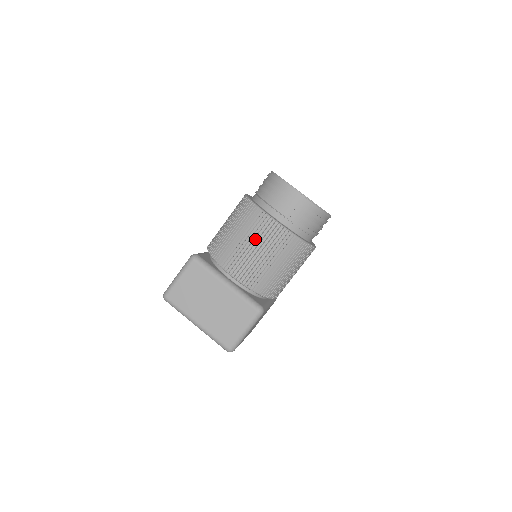
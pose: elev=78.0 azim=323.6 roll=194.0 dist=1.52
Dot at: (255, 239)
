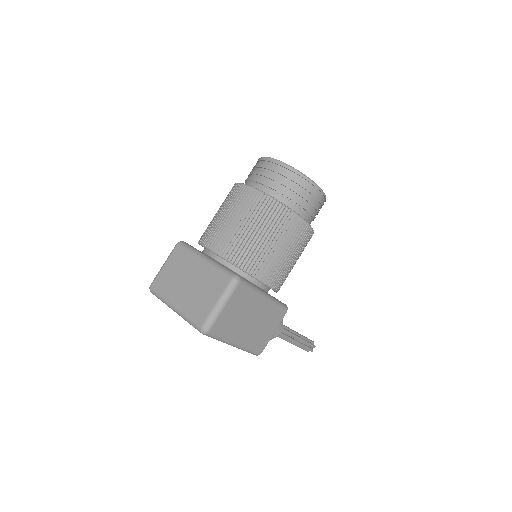
Dot at: (232, 208)
